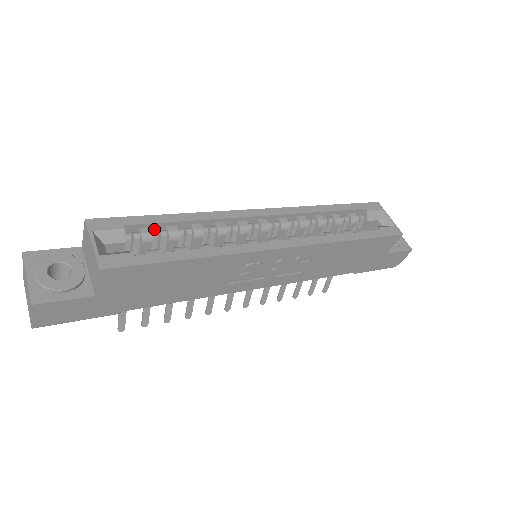
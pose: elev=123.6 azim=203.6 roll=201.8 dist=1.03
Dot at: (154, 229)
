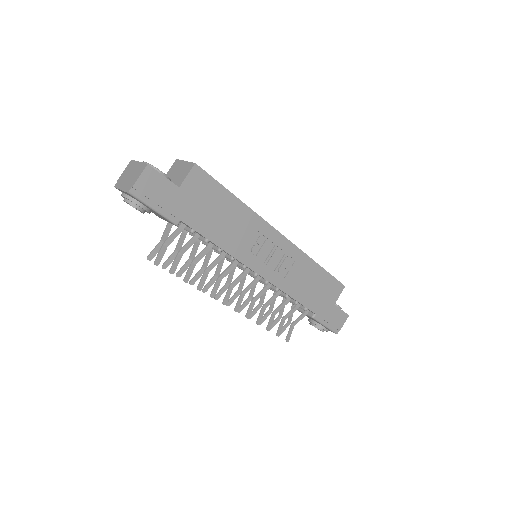
Dot at: occluded
